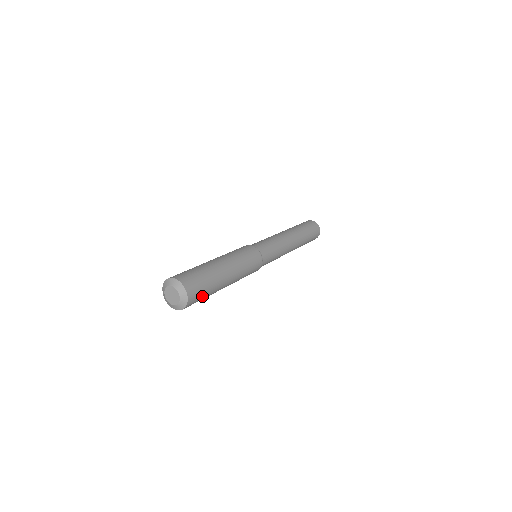
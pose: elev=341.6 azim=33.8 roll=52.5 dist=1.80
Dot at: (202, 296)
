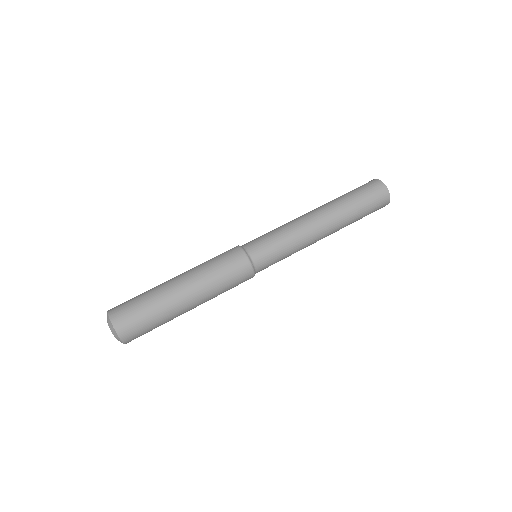
Dot at: (145, 327)
